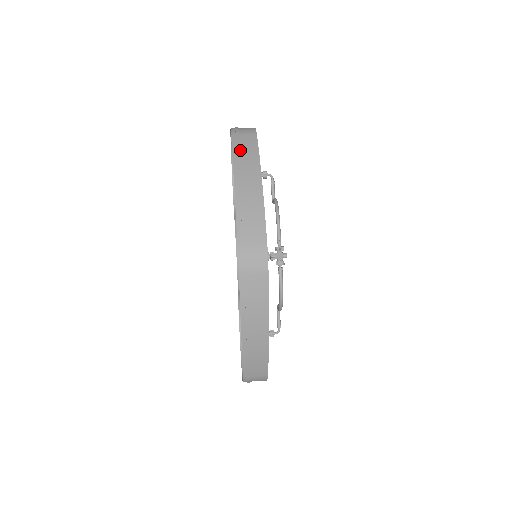
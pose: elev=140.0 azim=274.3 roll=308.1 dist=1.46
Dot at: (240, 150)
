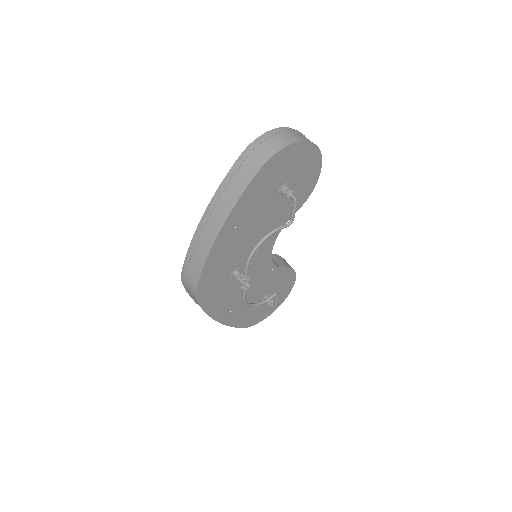
Dot at: (228, 184)
